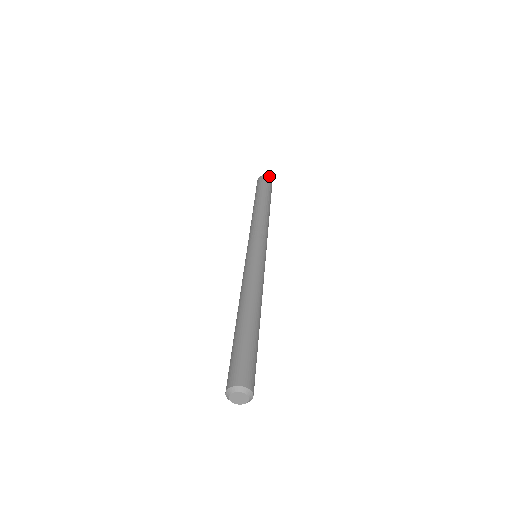
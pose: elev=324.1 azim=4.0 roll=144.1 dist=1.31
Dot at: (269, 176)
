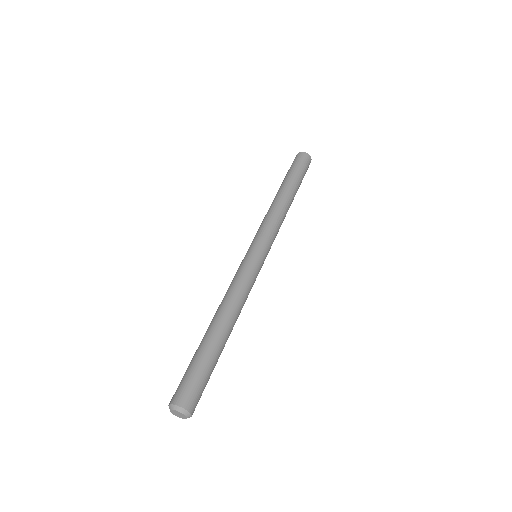
Dot at: (305, 152)
